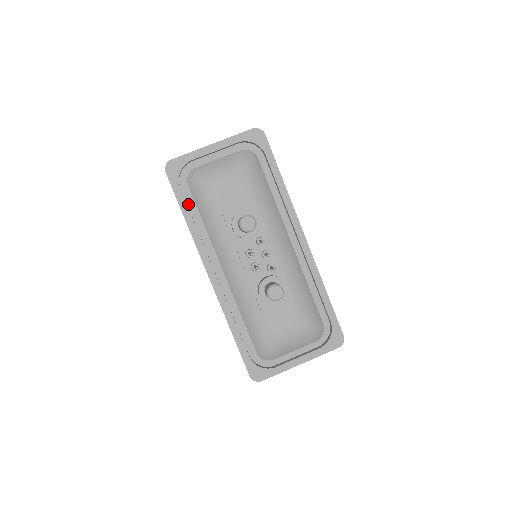
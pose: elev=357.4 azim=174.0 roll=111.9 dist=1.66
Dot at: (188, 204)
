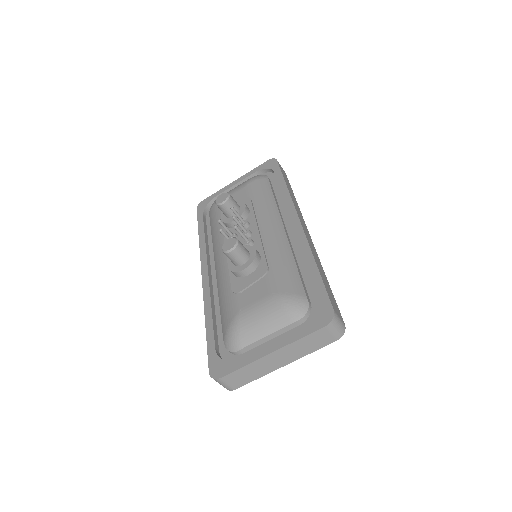
Dot at: (208, 227)
